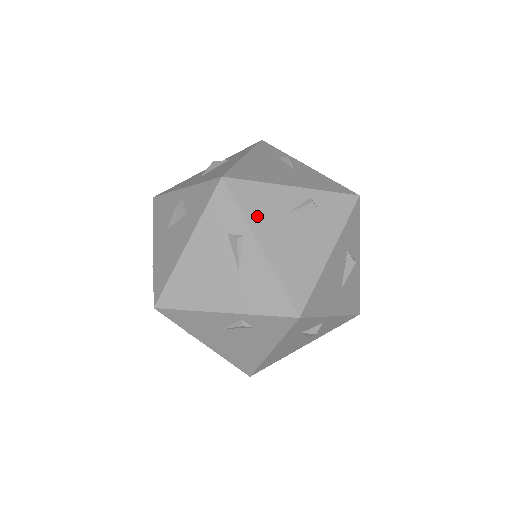
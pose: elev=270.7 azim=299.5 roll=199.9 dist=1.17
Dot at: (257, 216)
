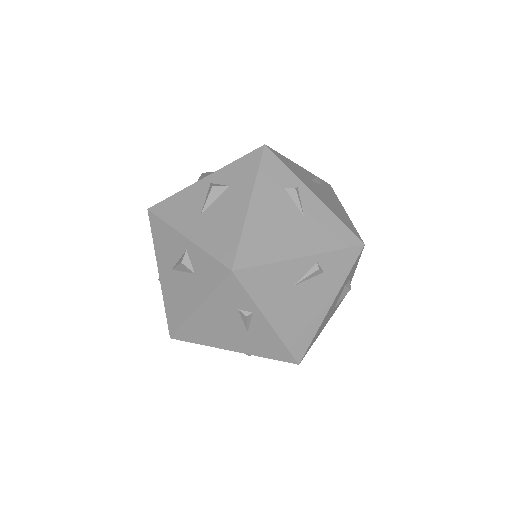
Dot at: (266, 297)
